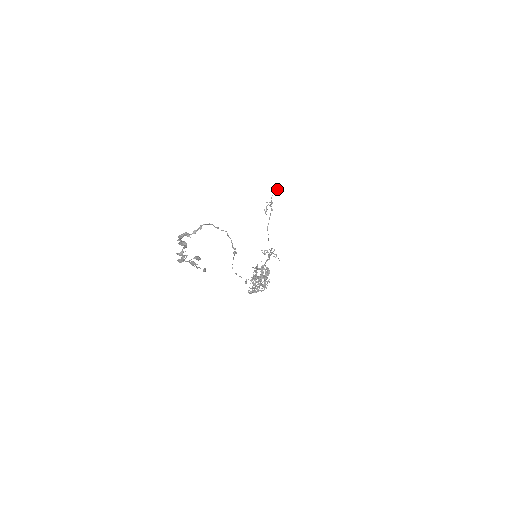
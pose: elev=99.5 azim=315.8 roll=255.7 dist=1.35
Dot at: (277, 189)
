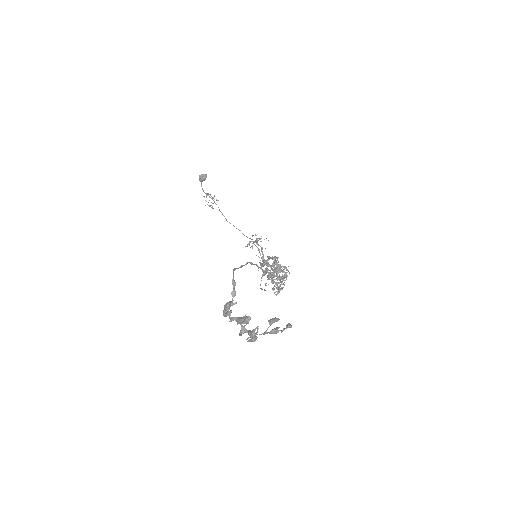
Dot at: (203, 177)
